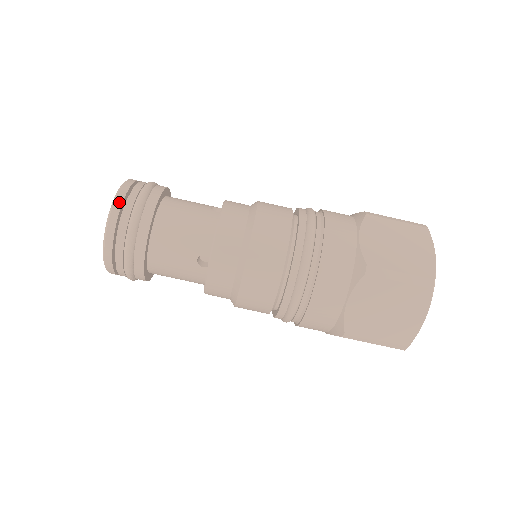
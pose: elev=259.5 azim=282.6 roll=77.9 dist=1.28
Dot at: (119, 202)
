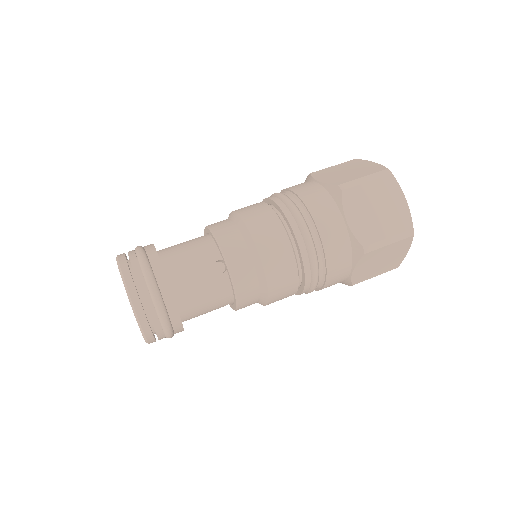
Dot at: (123, 262)
